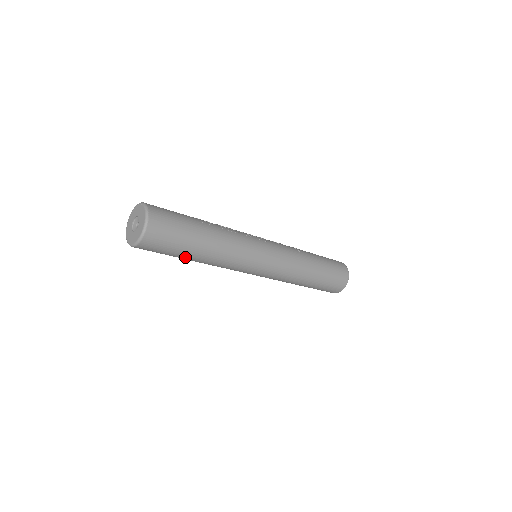
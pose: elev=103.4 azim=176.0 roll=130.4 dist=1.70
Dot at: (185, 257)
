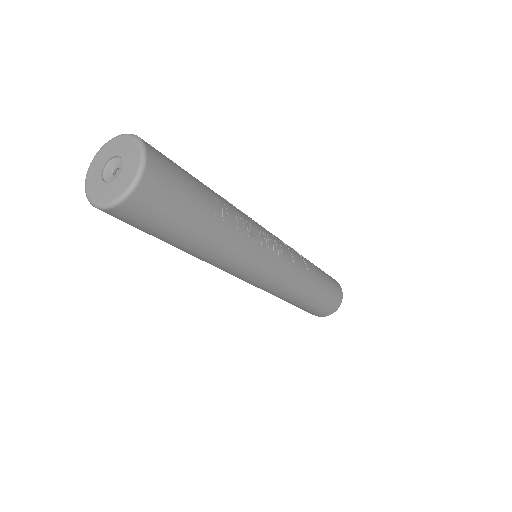
Dot at: occluded
